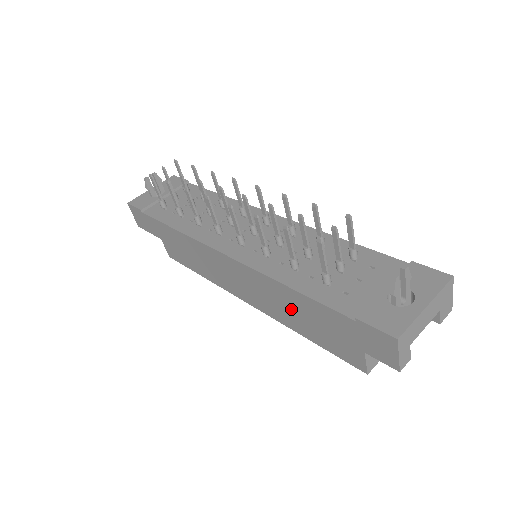
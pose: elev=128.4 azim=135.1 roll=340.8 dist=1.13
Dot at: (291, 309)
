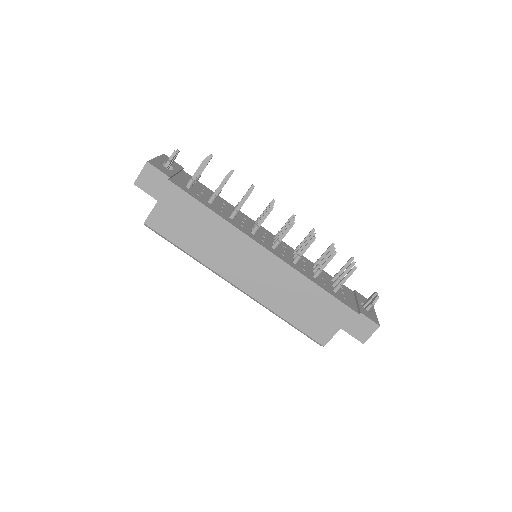
Dot at: (304, 300)
